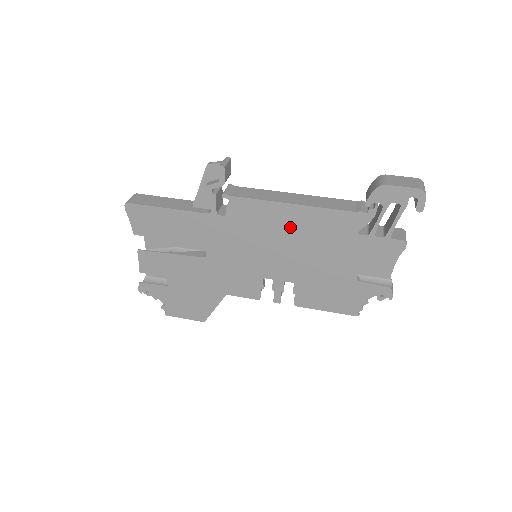
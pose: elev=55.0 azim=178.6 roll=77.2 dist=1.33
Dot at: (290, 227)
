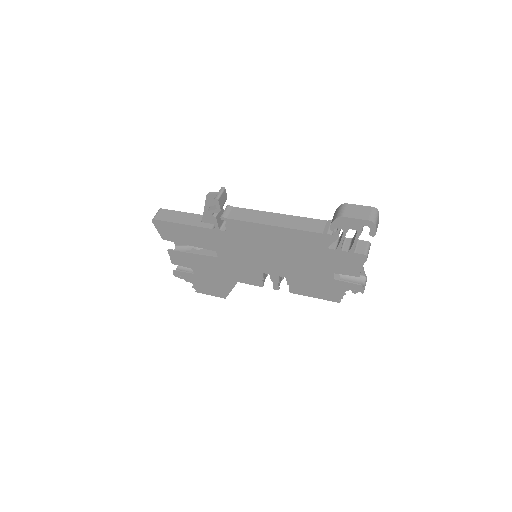
Dot at: (275, 241)
